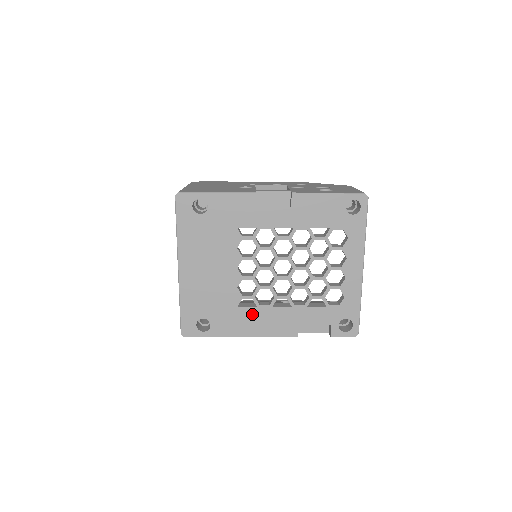
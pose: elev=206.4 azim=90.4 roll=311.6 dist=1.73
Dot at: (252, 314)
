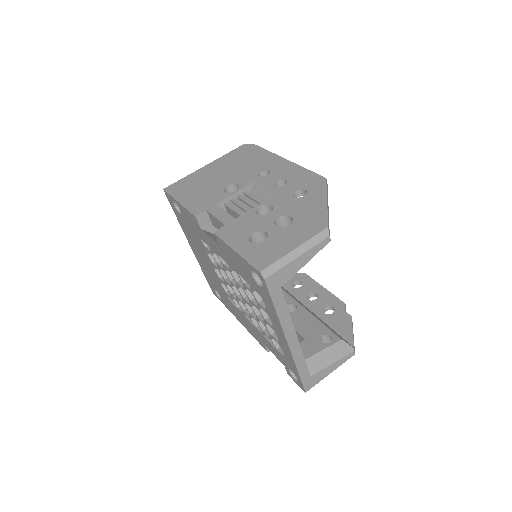
Dot at: (237, 310)
